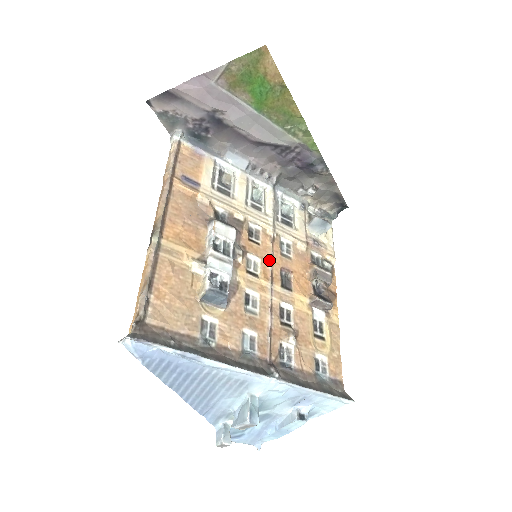
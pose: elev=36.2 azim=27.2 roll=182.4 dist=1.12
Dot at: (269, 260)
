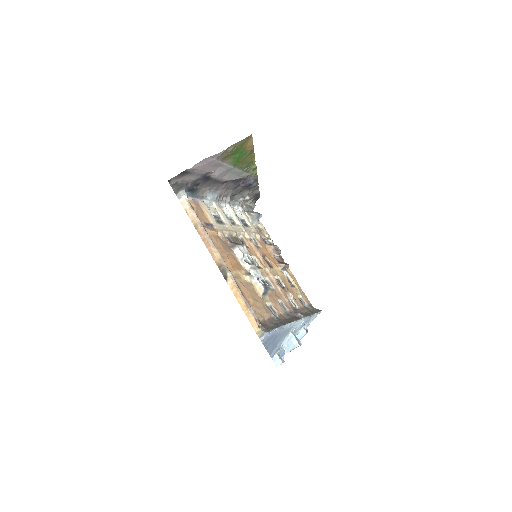
Dot at: (258, 255)
